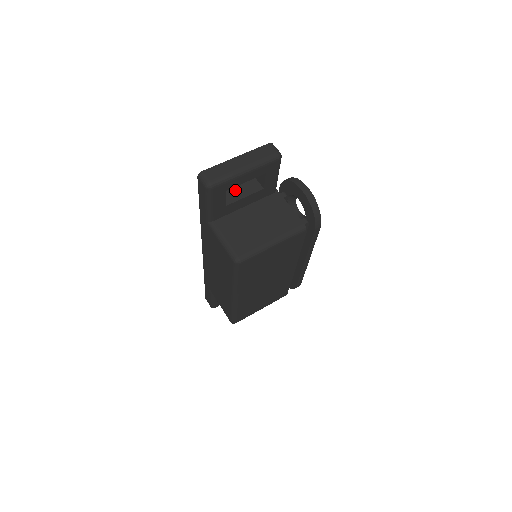
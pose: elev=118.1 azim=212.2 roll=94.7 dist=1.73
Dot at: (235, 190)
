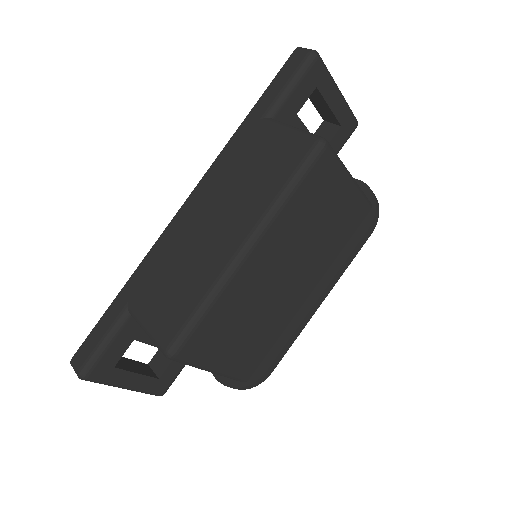
Dot at: occluded
